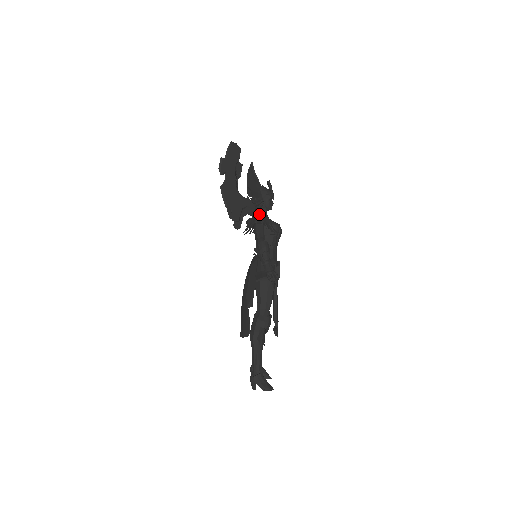
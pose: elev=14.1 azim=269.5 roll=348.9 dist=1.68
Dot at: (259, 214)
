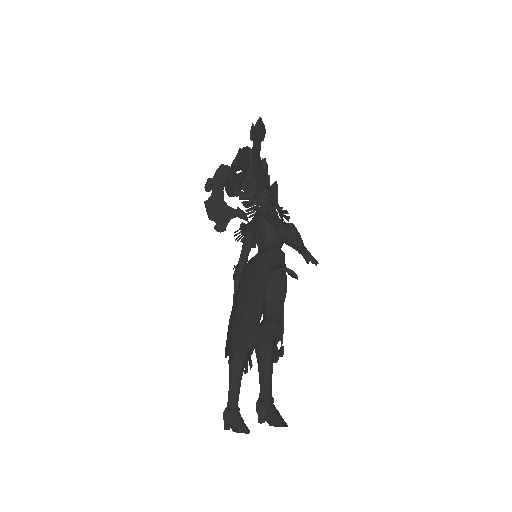
Dot at: occluded
